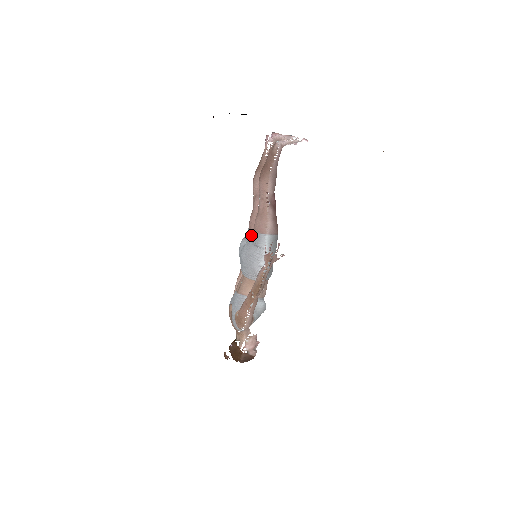
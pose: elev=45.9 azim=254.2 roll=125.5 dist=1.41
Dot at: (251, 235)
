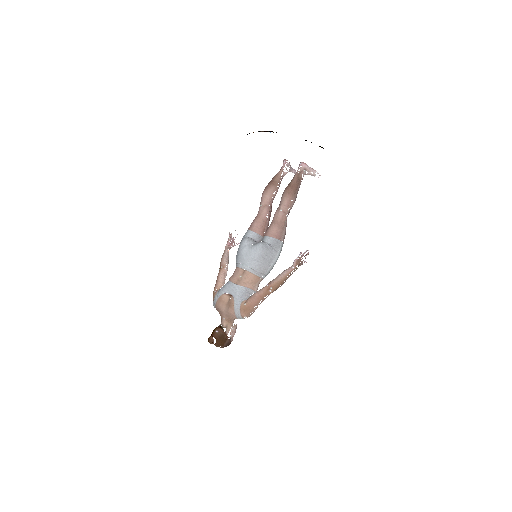
Dot at: (255, 237)
